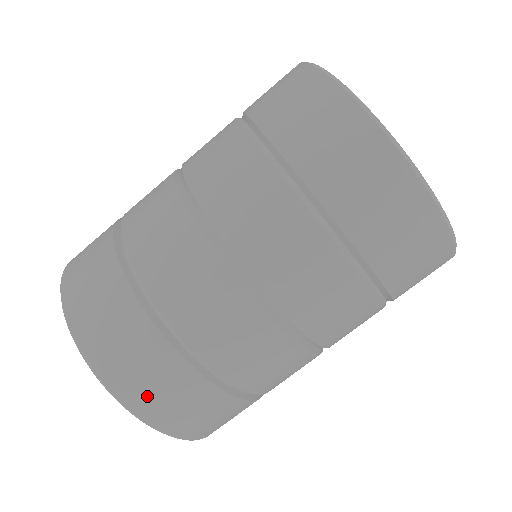
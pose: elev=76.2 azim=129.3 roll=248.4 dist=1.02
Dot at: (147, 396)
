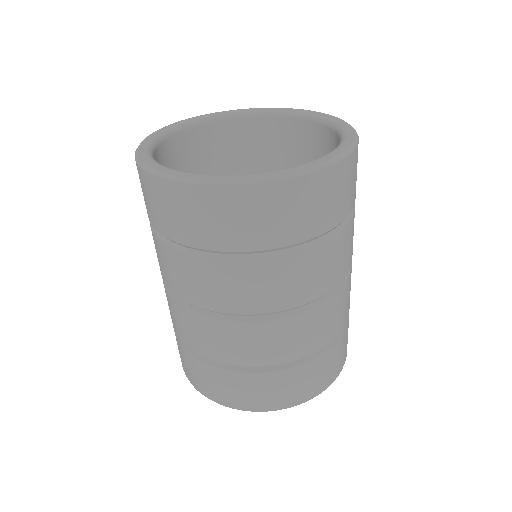
Dot at: (341, 361)
